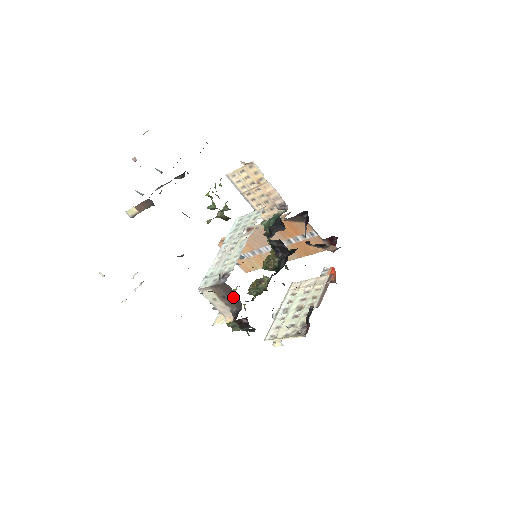
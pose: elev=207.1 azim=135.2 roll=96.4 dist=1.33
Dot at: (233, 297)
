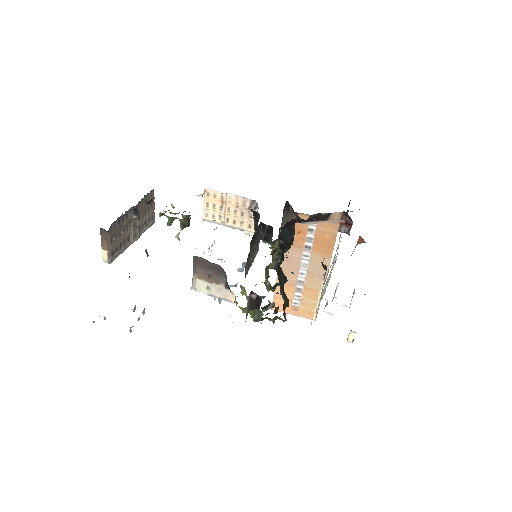
Dot at: (211, 267)
